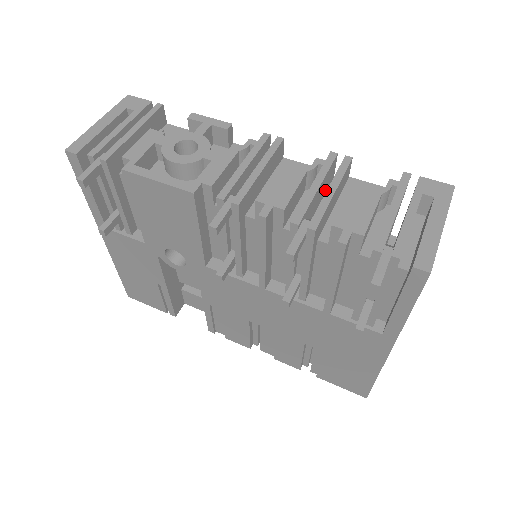
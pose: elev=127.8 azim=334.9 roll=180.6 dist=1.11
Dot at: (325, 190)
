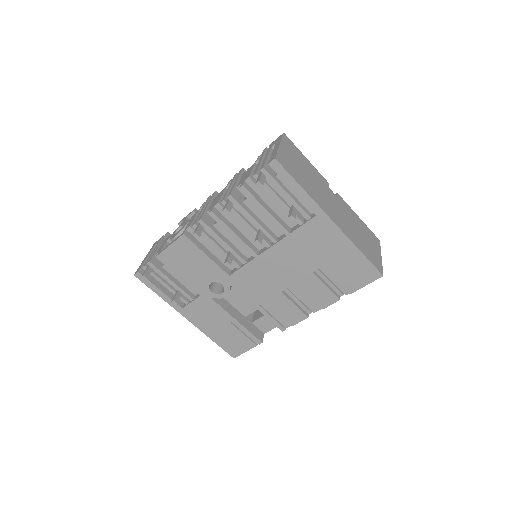
Dot at: occluded
